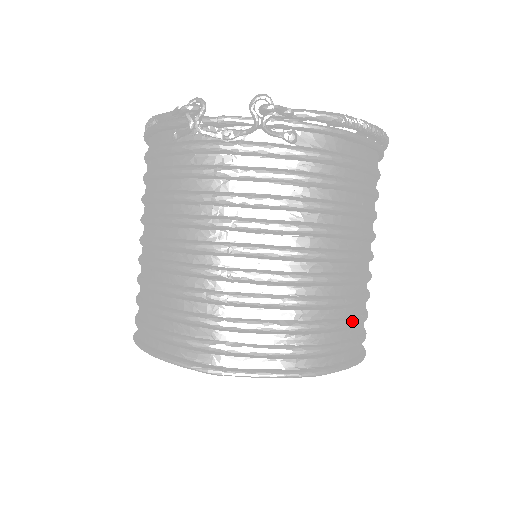
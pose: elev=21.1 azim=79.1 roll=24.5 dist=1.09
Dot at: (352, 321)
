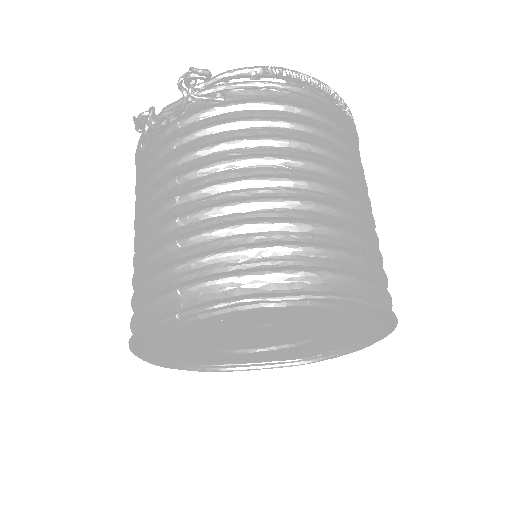
Dot at: (331, 247)
